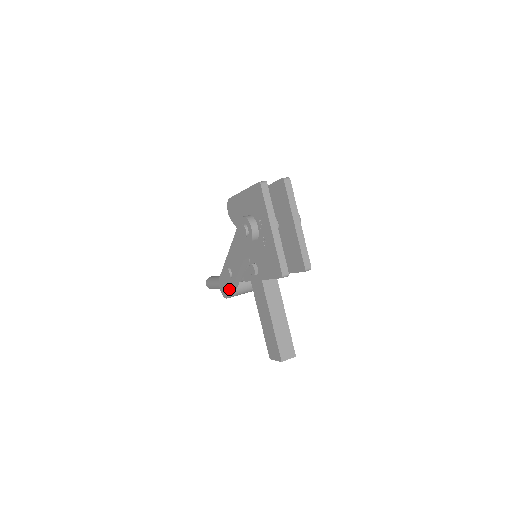
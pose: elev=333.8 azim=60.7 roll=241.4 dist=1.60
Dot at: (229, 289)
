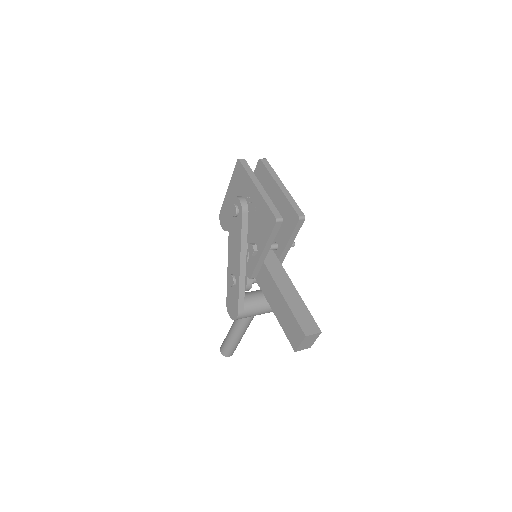
Dot at: (236, 301)
